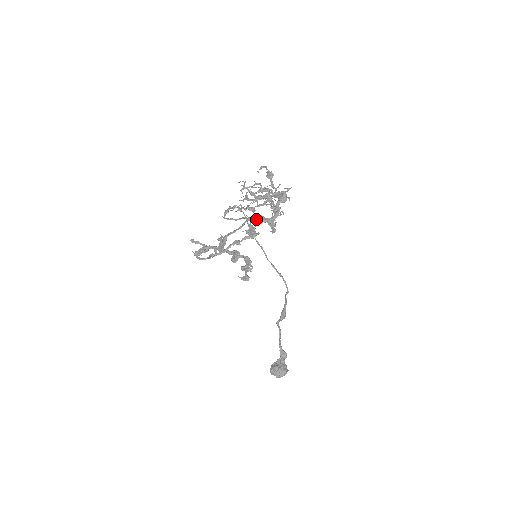
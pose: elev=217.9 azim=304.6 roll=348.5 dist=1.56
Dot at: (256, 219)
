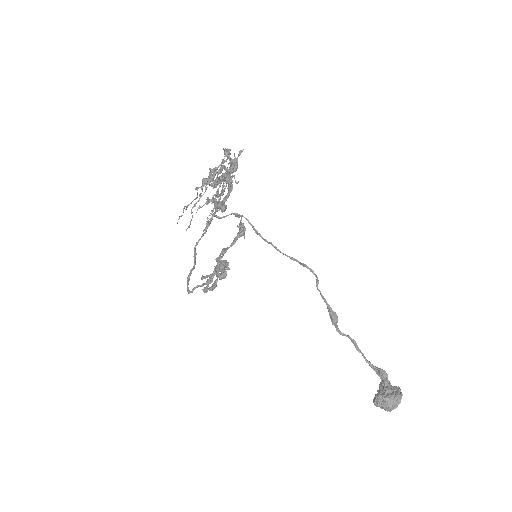
Dot at: (200, 207)
